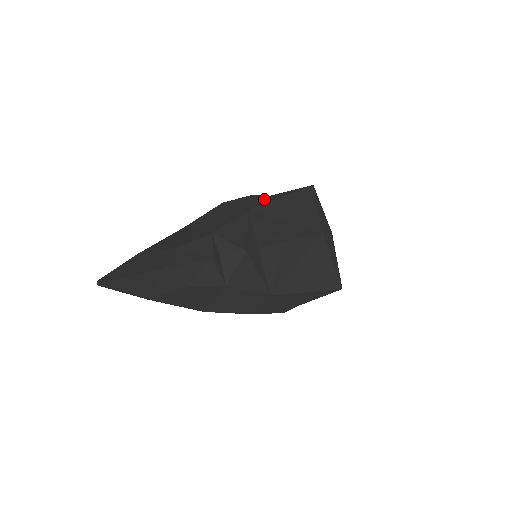
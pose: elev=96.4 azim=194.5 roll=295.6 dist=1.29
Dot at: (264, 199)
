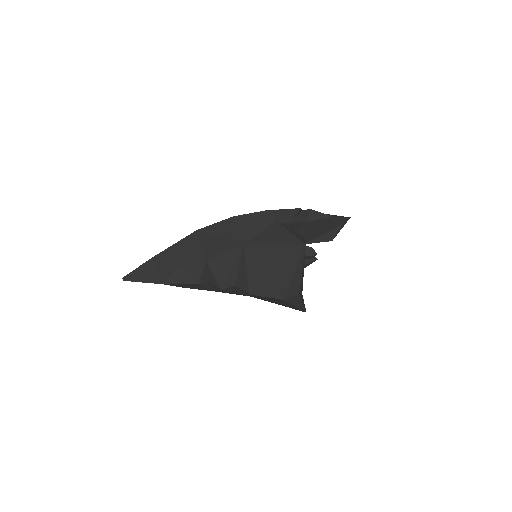
Dot at: (268, 227)
